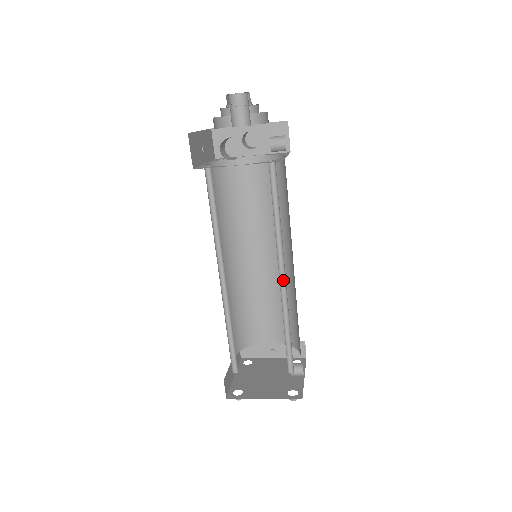
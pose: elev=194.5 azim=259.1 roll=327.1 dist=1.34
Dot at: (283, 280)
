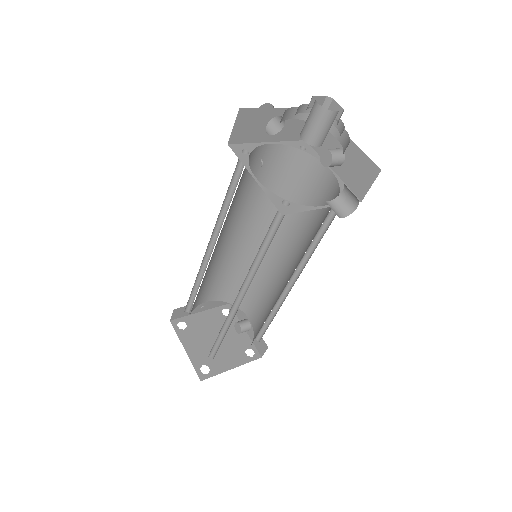
Dot at: (289, 282)
